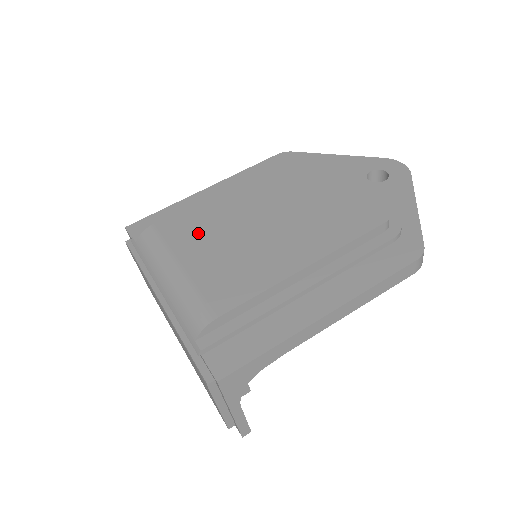
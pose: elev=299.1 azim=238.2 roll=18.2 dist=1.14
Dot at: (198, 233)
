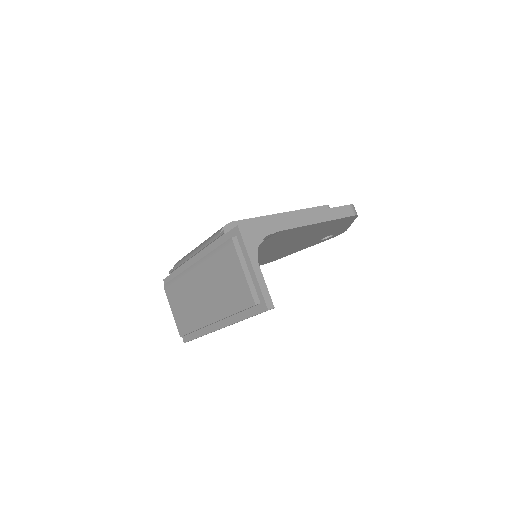
Dot at: occluded
